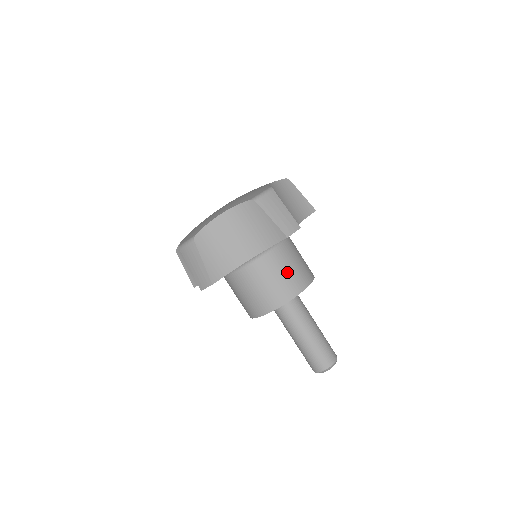
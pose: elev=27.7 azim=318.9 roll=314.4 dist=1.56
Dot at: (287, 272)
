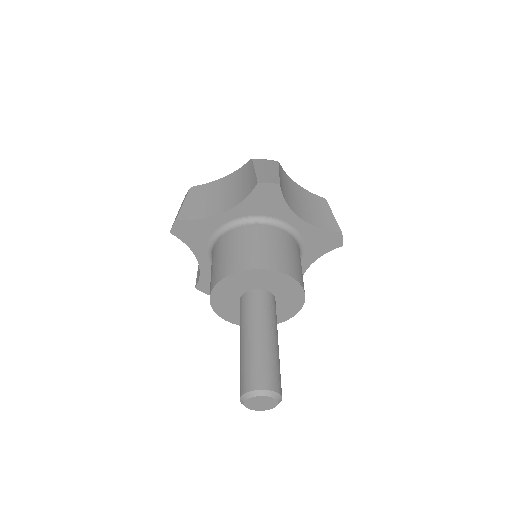
Dot at: (259, 246)
